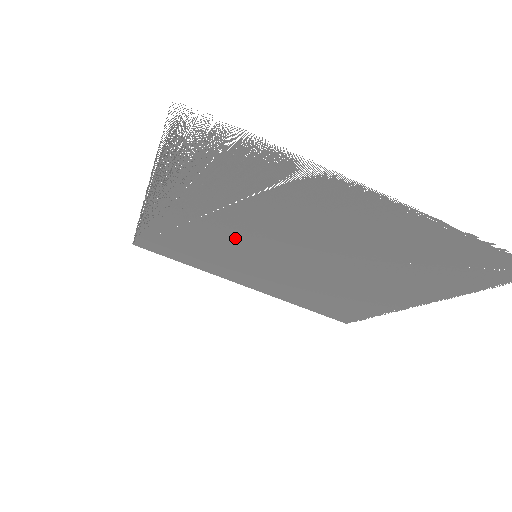
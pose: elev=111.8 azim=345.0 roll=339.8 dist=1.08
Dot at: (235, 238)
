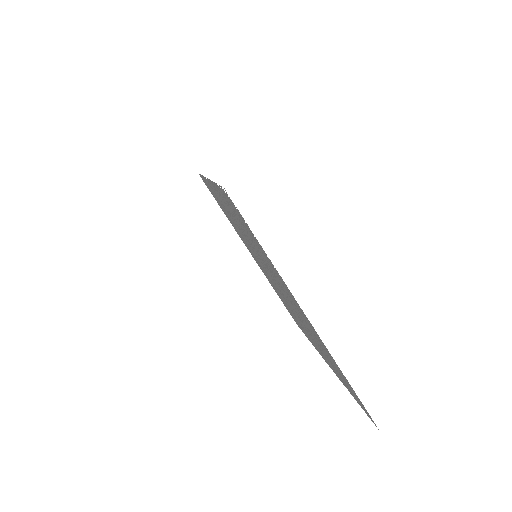
Dot at: occluded
